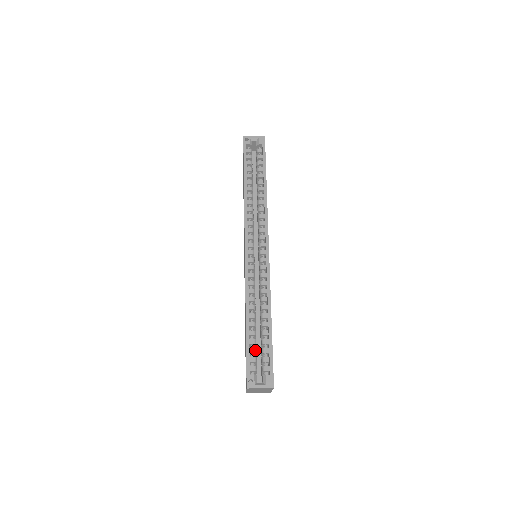
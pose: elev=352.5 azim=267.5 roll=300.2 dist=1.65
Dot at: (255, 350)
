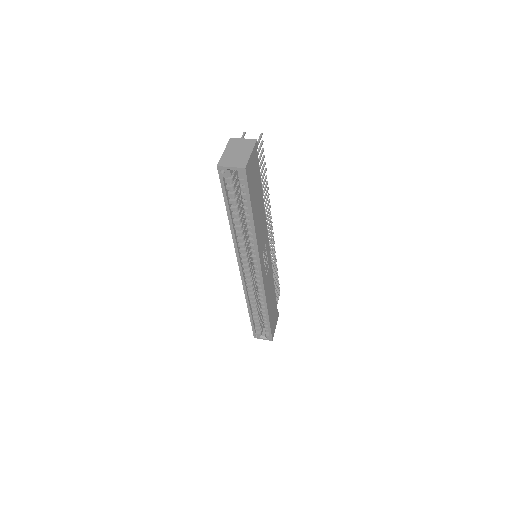
Dot at: (258, 322)
